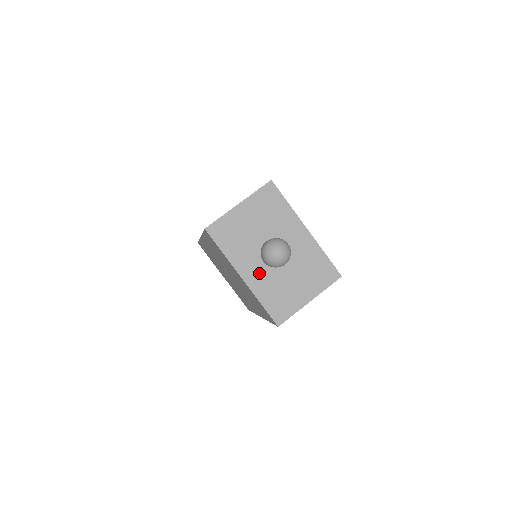
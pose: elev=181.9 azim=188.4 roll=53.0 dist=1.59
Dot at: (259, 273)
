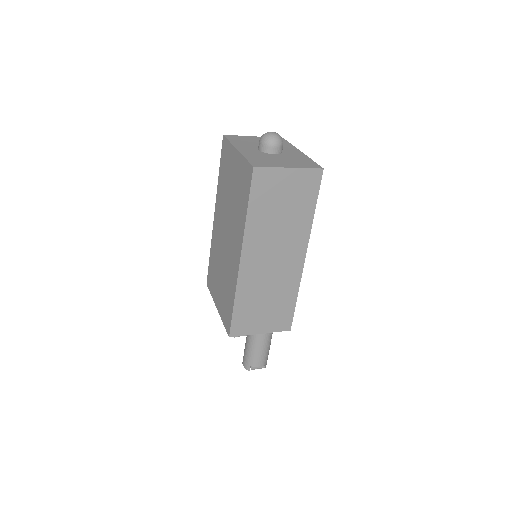
Dot at: (252, 151)
